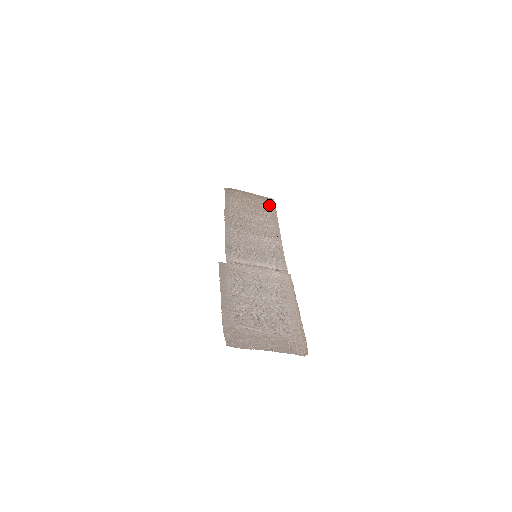
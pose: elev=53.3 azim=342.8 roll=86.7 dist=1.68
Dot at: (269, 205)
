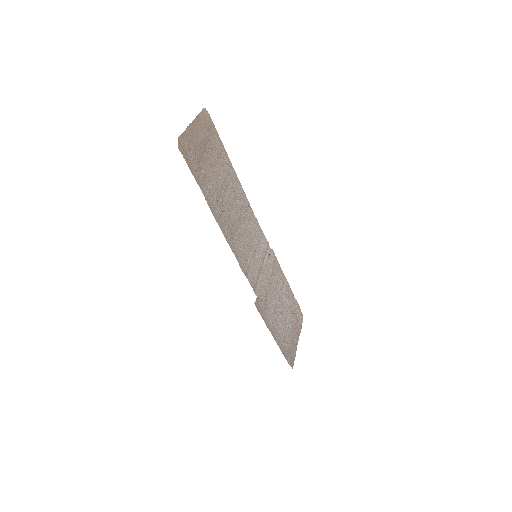
Dot at: (214, 135)
